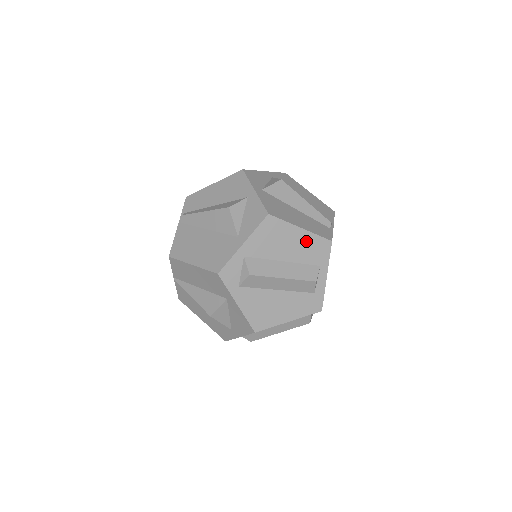
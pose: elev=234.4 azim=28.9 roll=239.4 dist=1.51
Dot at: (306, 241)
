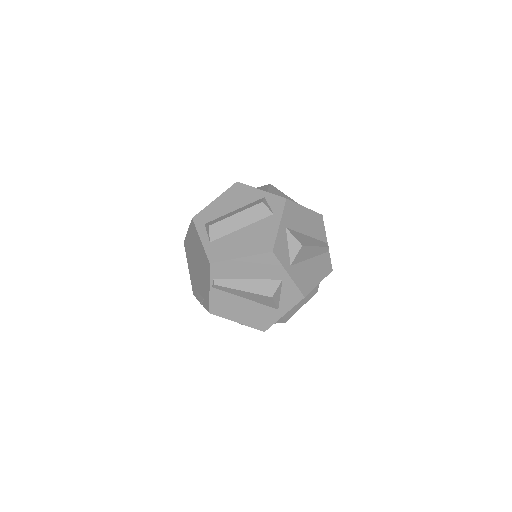
Dot at: occluded
